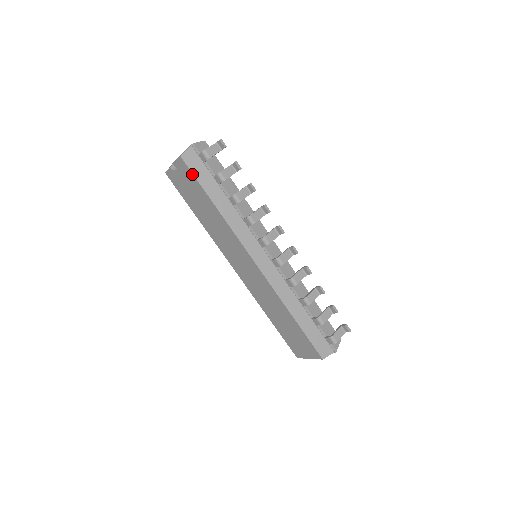
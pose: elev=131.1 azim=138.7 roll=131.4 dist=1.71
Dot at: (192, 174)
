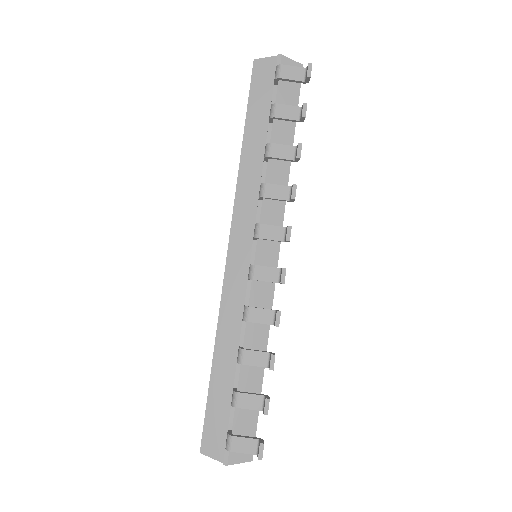
Dot at: (250, 89)
